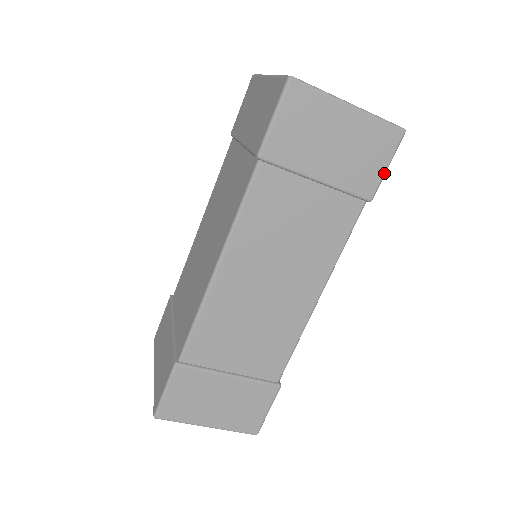
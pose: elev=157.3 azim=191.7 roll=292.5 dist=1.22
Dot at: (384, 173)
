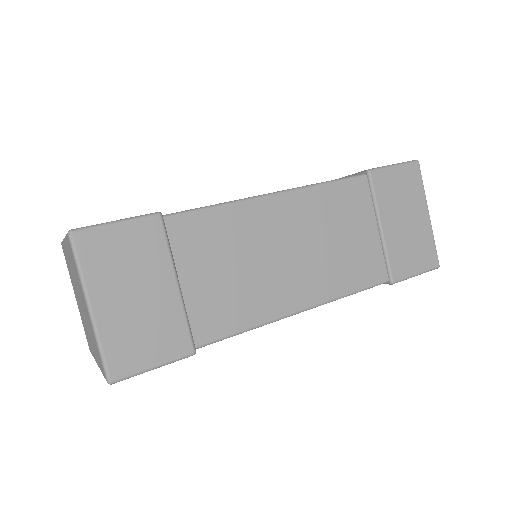
Dot at: (413, 275)
